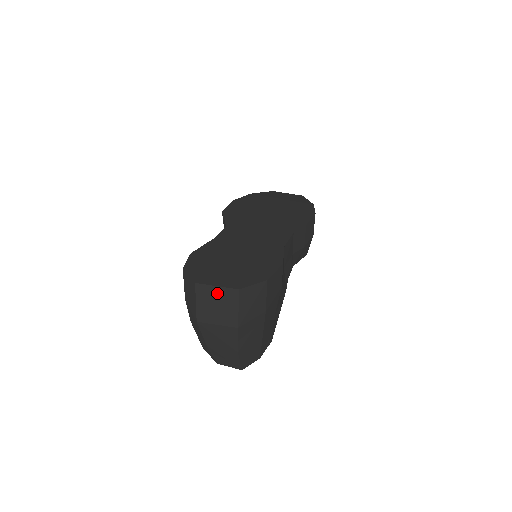
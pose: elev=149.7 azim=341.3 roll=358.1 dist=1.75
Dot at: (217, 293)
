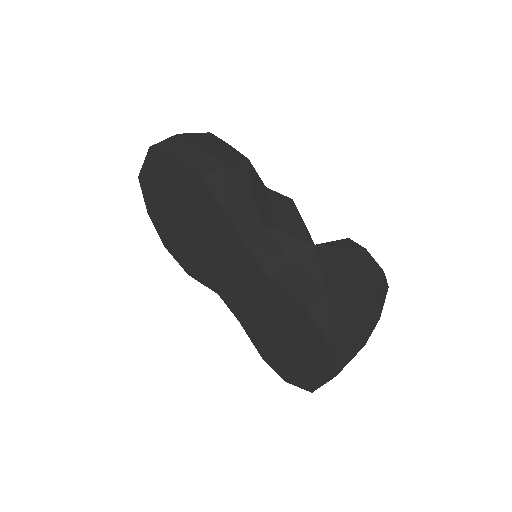
Dot at: occluded
